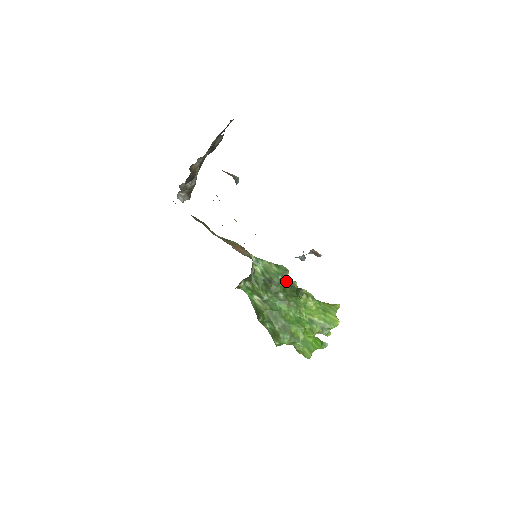
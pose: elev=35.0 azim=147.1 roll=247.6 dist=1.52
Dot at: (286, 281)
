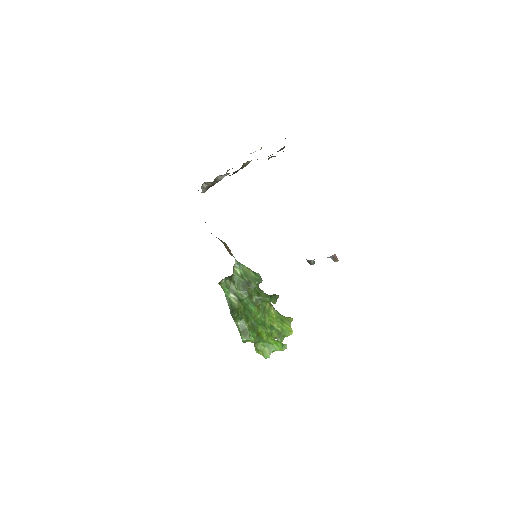
Dot at: (258, 288)
